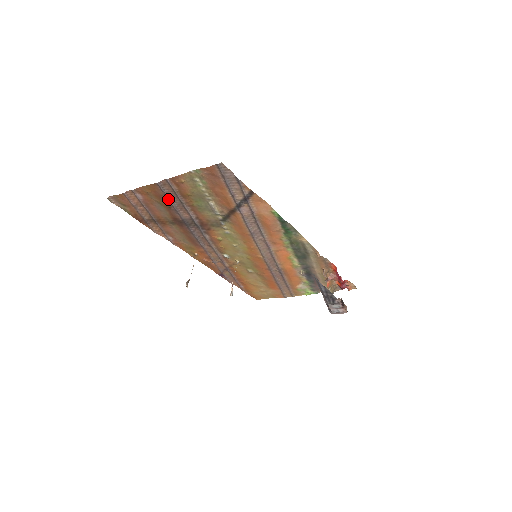
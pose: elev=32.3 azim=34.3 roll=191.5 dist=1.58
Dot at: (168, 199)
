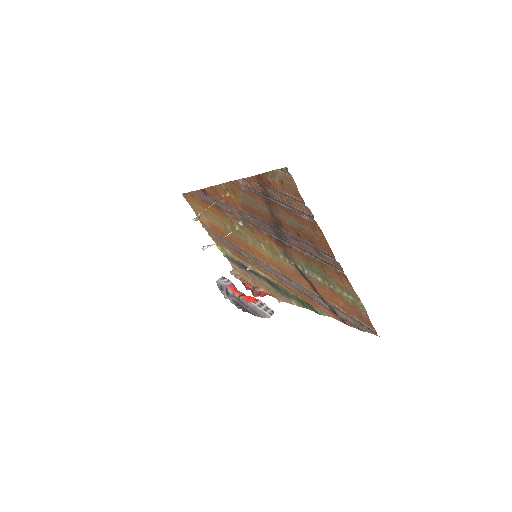
Dot at: (313, 247)
